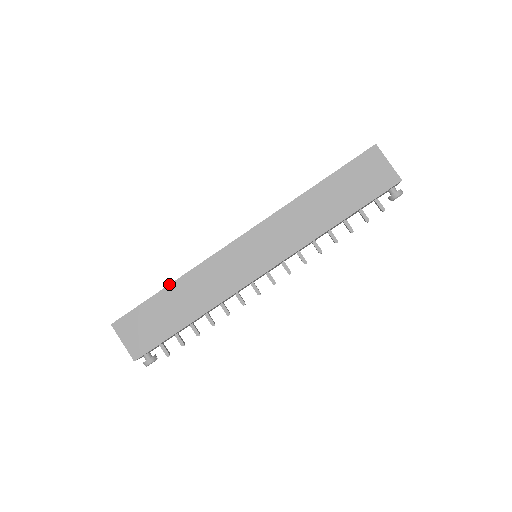
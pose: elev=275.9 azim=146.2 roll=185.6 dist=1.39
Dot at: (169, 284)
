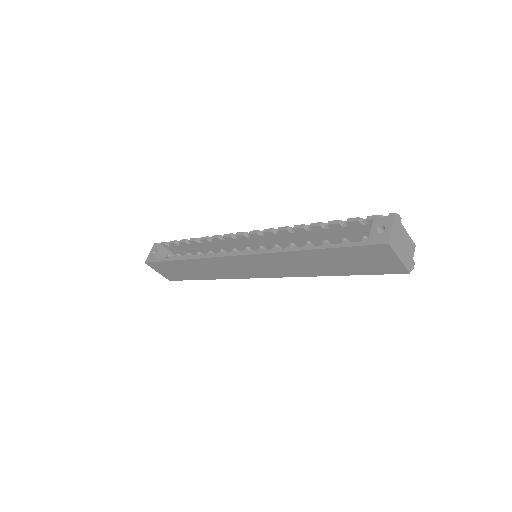
Dot at: (181, 260)
